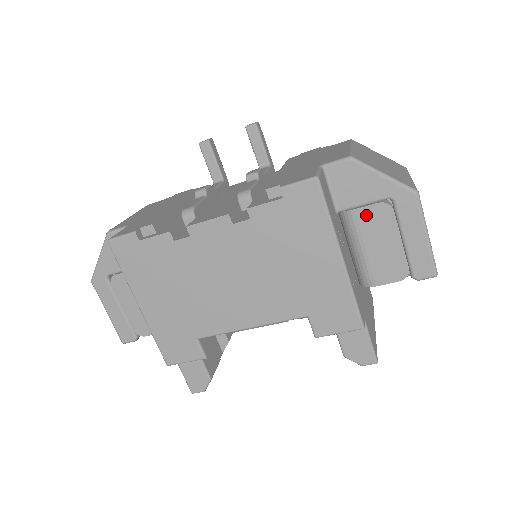
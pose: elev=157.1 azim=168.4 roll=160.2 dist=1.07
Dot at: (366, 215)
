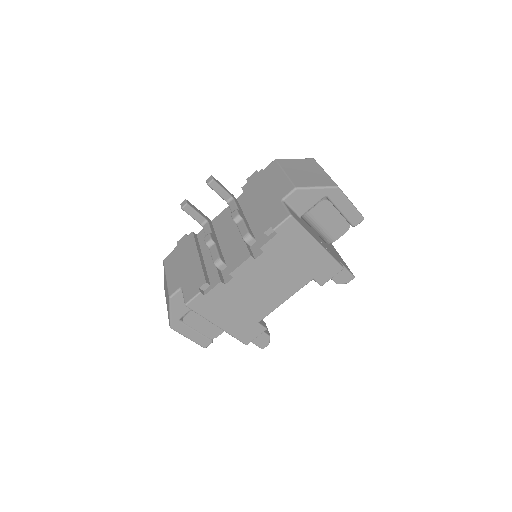
Dot at: (316, 211)
